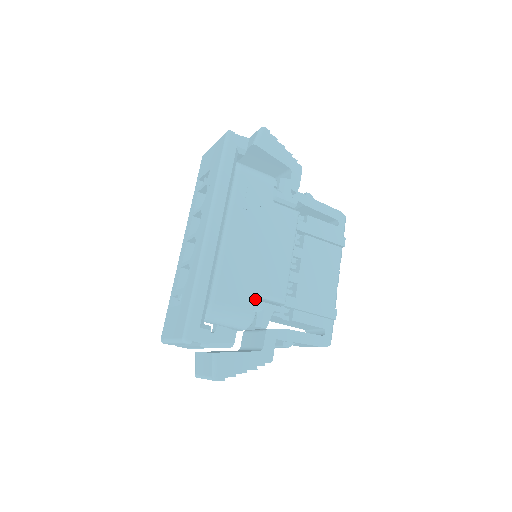
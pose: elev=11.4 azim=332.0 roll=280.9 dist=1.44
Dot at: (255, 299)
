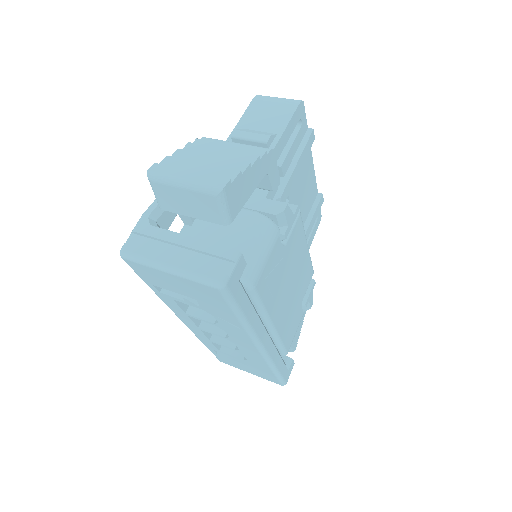
Dot at: occluded
